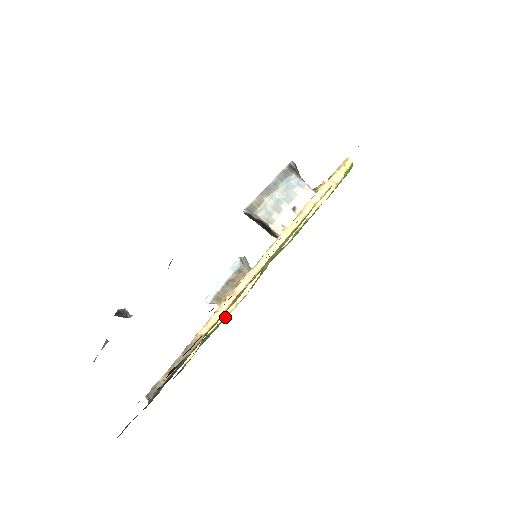
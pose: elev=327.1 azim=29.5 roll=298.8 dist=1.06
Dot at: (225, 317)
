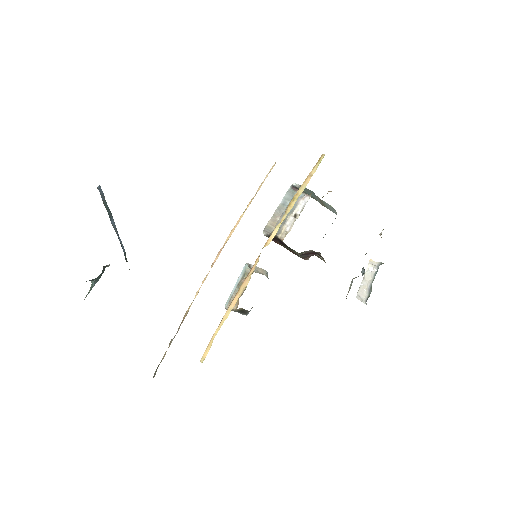
Dot at: occluded
